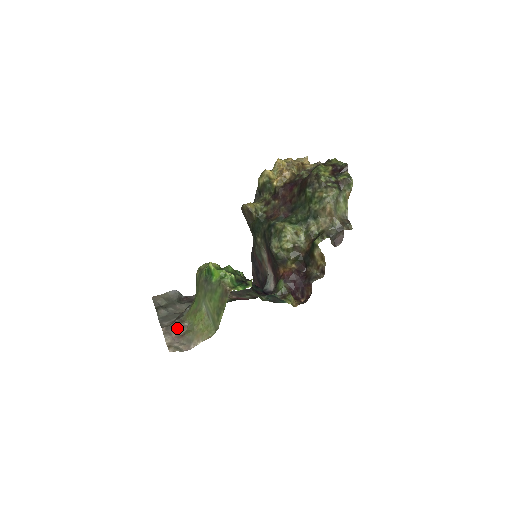
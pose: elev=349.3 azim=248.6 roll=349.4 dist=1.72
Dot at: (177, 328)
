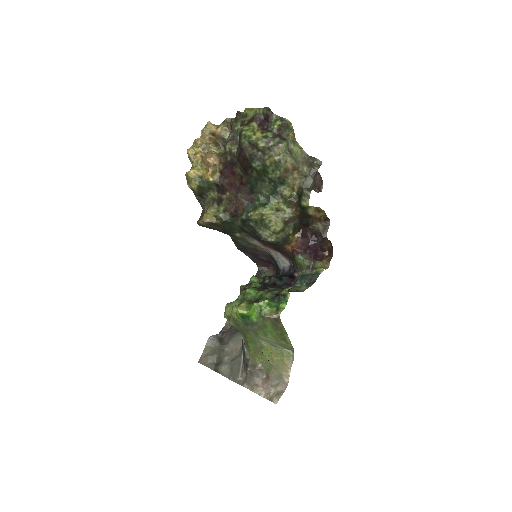
Dot at: (256, 375)
